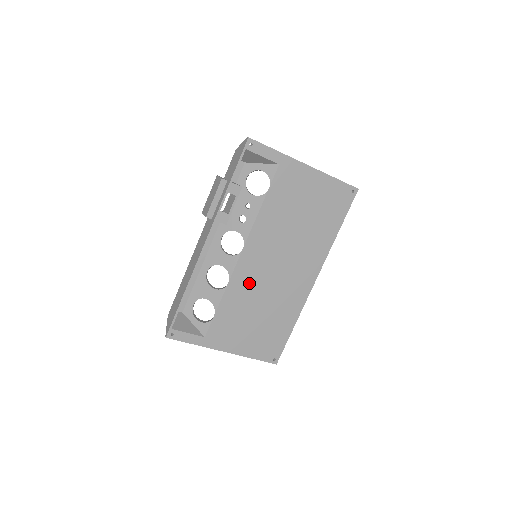
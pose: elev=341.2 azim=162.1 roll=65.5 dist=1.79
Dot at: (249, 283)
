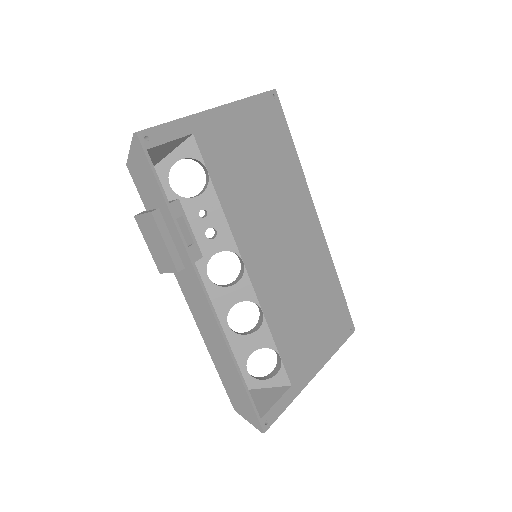
Dot at: (277, 289)
